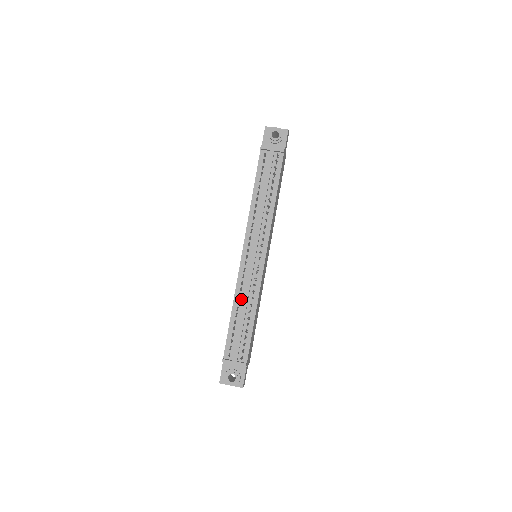
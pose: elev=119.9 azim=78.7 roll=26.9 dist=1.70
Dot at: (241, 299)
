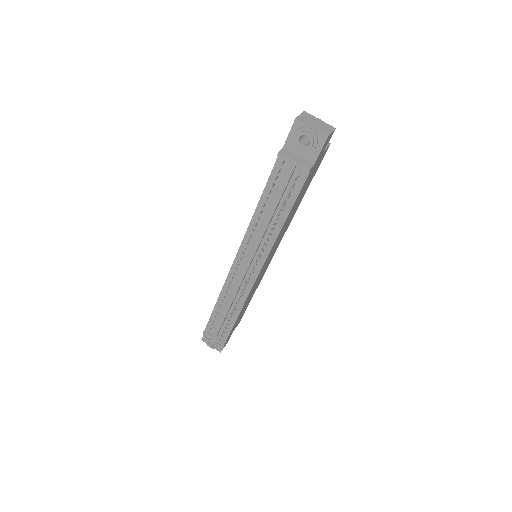
Dot at: (227, 296)
